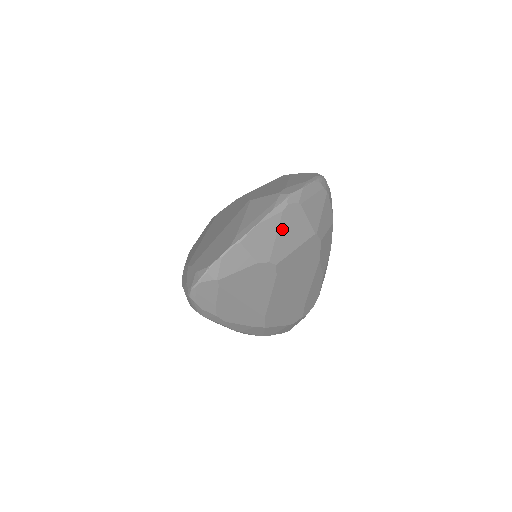
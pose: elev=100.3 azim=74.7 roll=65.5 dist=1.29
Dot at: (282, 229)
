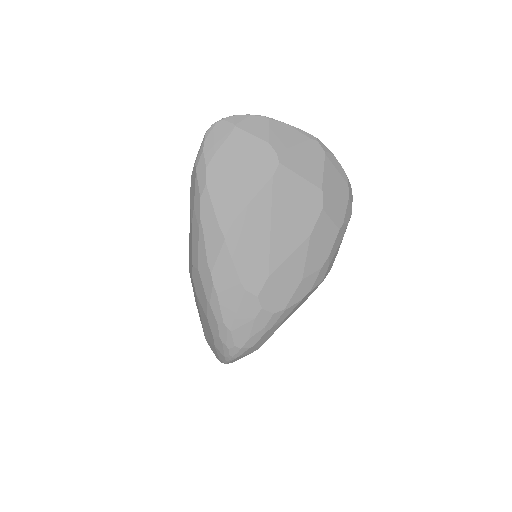
Dot at: (302, 148)
